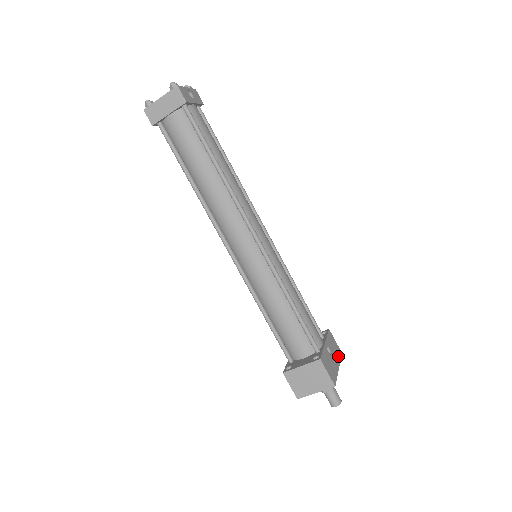
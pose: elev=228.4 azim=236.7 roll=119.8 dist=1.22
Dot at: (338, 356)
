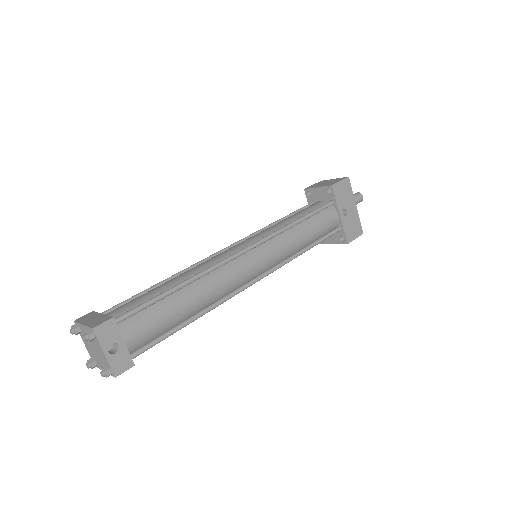
Dot at: (349, 192)
